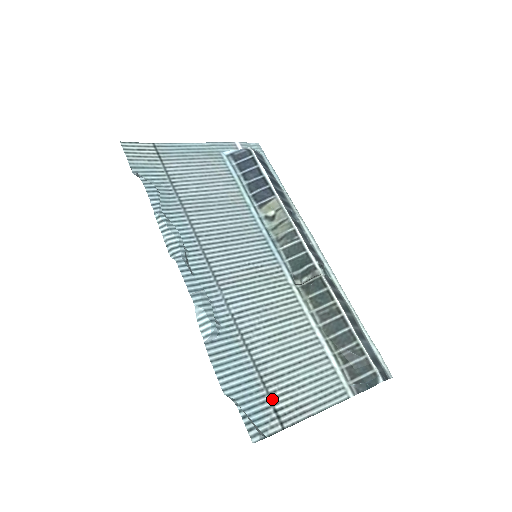
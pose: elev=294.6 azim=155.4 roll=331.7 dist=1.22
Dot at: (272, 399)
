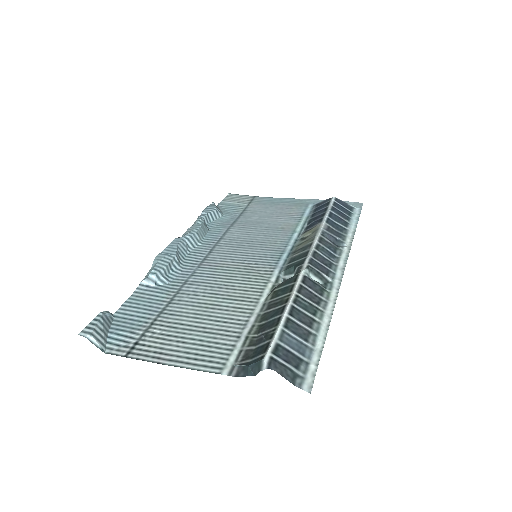
Dot at: (144, 335)
